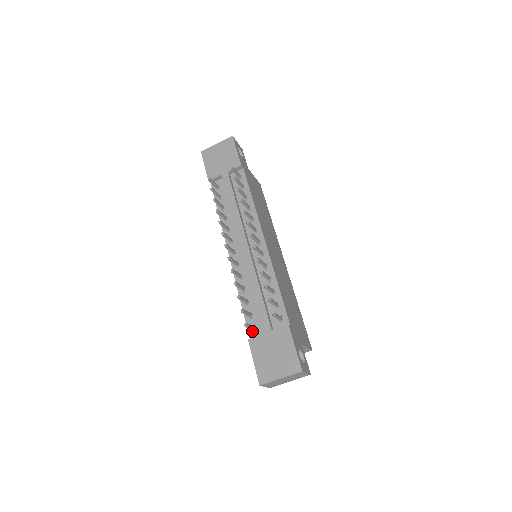
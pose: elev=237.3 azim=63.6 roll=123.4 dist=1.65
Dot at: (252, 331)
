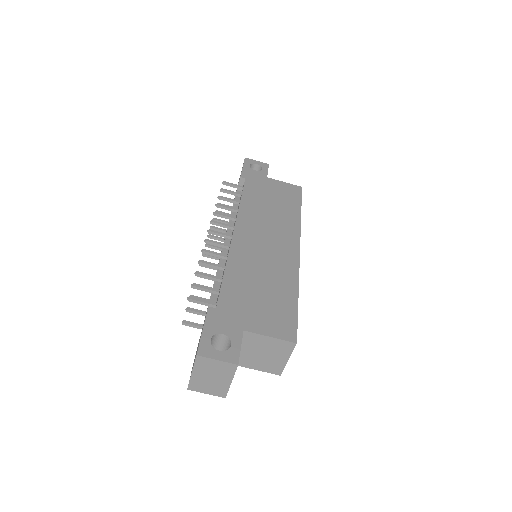
Dot at: occluded
